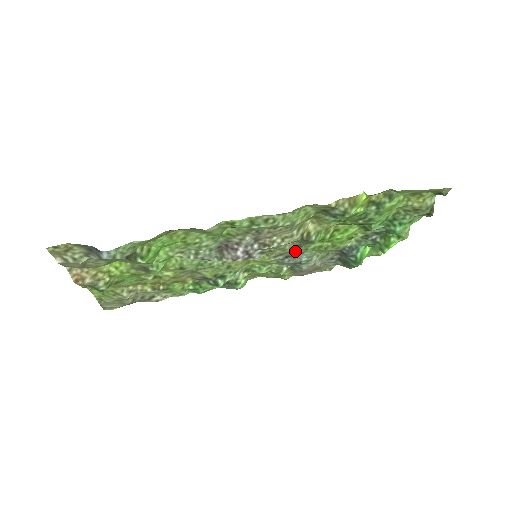
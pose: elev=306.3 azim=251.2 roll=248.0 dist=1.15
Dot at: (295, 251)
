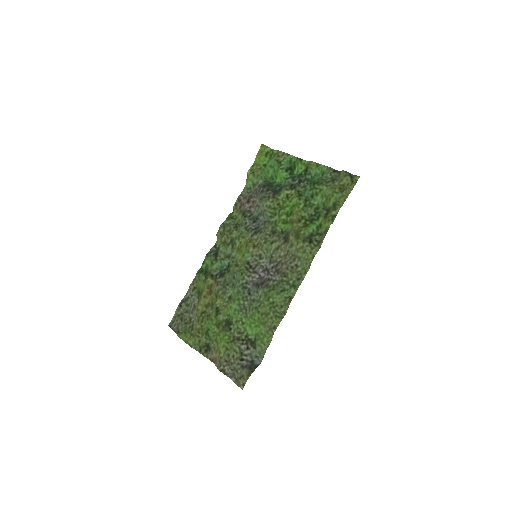
Dot at: (264, 228)
